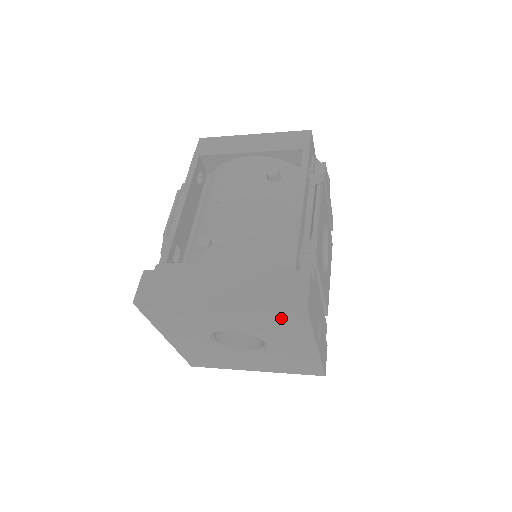
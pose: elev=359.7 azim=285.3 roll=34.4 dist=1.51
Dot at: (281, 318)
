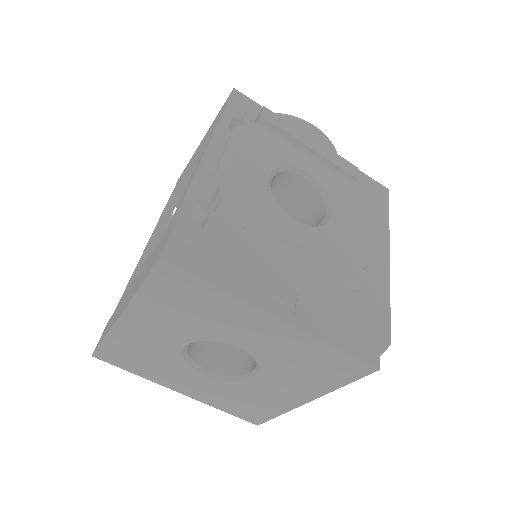
Dot at: (174, 293)
